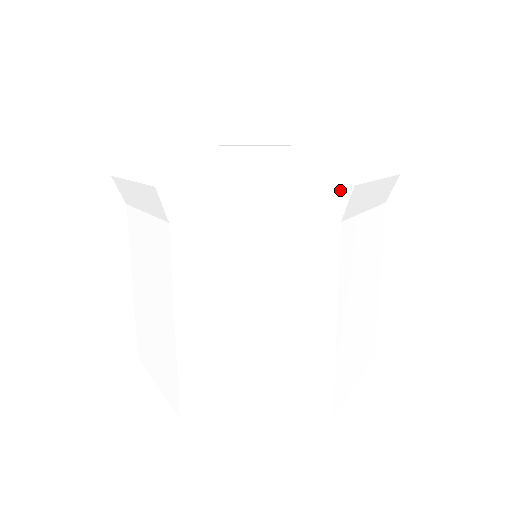
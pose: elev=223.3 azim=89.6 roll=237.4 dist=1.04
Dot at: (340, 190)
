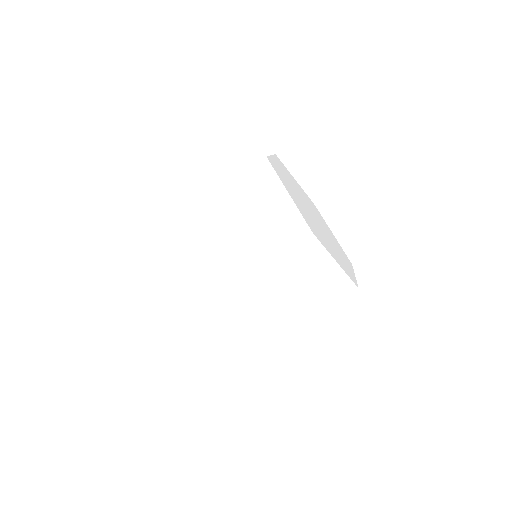
Dot at: (341, 304)
